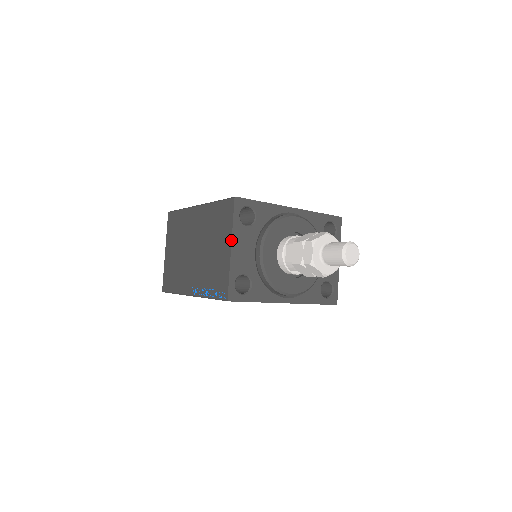
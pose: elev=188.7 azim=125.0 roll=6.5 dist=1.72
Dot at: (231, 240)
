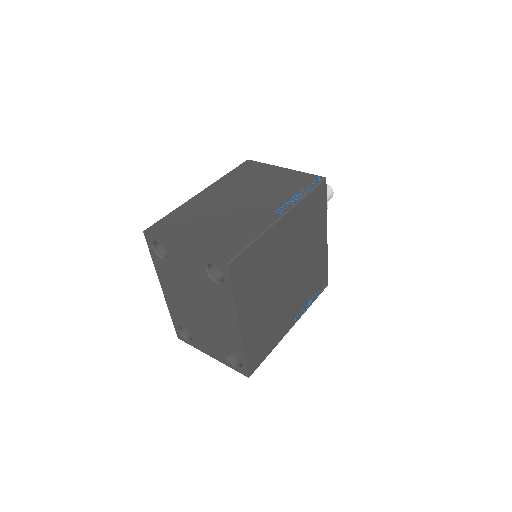
Dot at: (278, 166)
